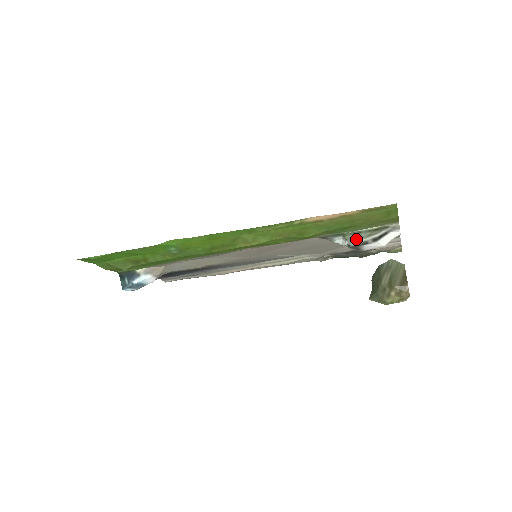
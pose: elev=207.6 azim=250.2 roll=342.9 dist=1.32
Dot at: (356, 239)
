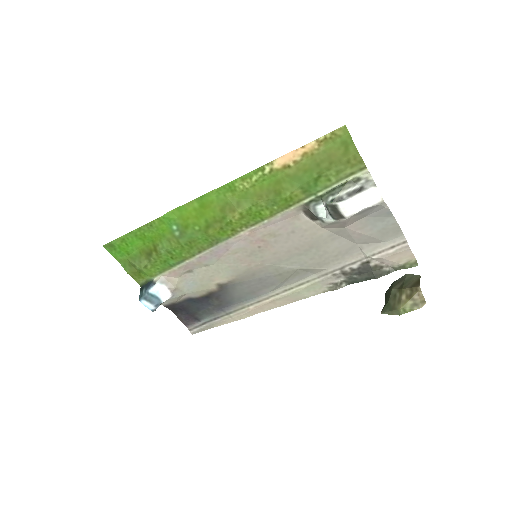
Dot at: (331, 196)
